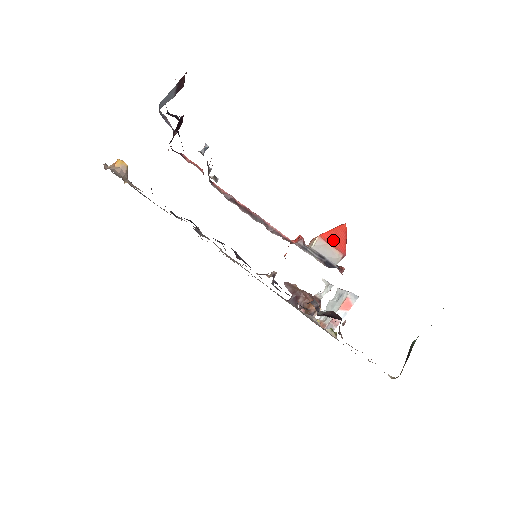
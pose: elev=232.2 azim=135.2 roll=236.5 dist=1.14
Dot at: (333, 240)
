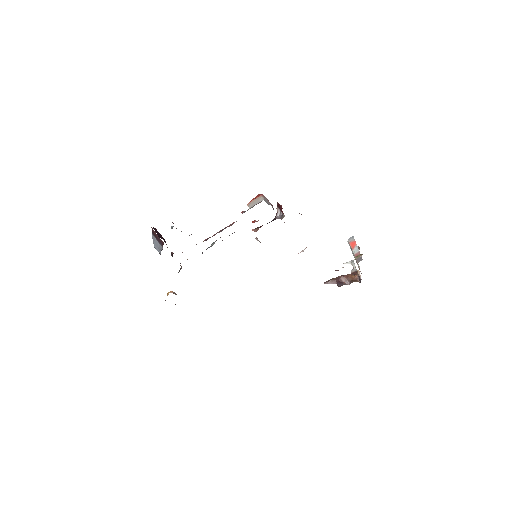
Dot at: (254, 199)
